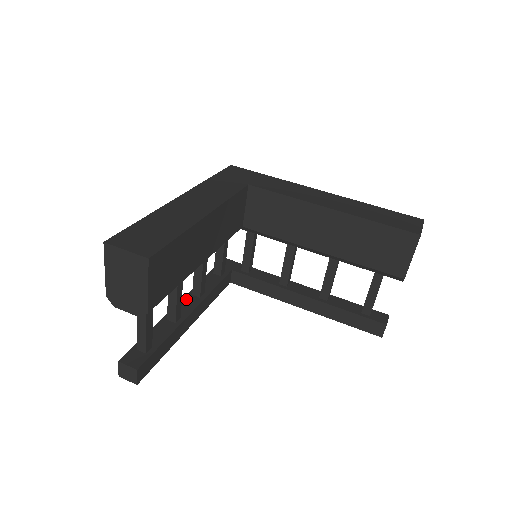
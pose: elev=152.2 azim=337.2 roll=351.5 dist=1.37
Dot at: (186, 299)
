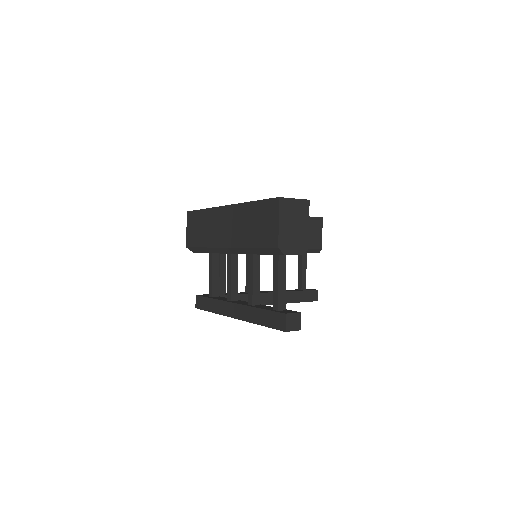
Dot at: (234, 302)
